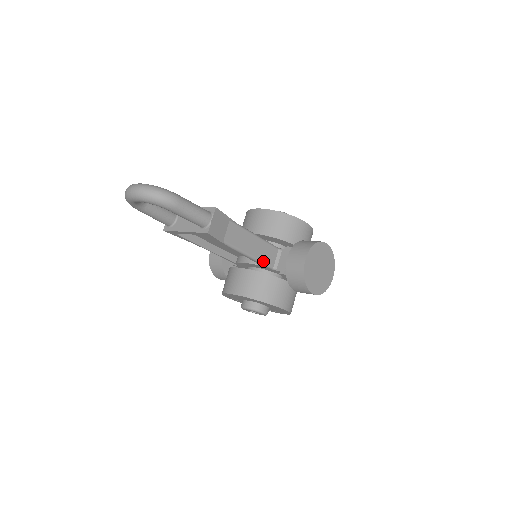
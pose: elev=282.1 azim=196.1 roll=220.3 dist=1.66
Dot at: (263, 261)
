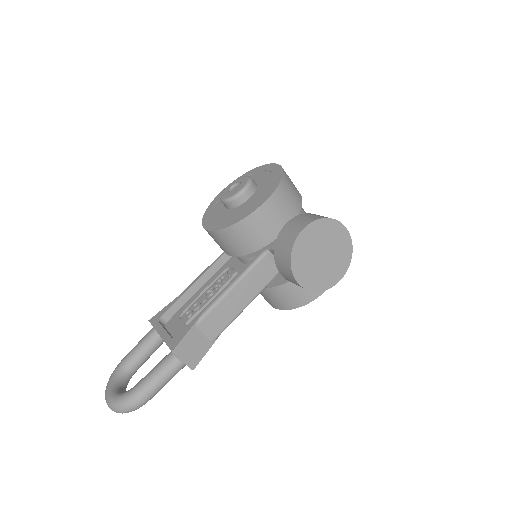
Dot at: (264, 286)
